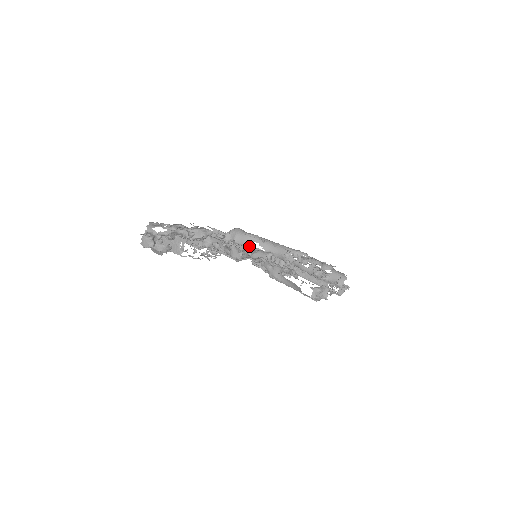
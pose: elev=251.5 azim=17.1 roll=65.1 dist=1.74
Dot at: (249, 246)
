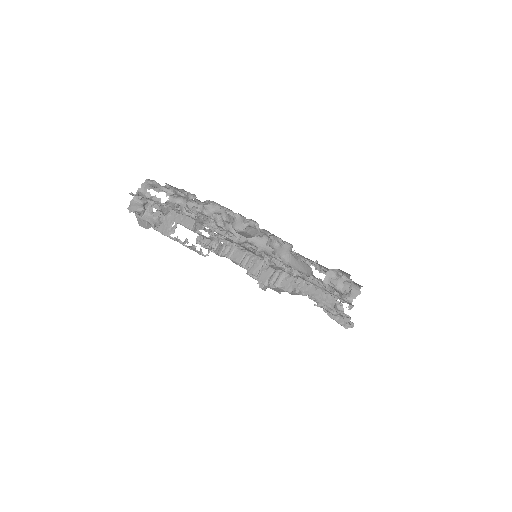
Dot at: occluded
